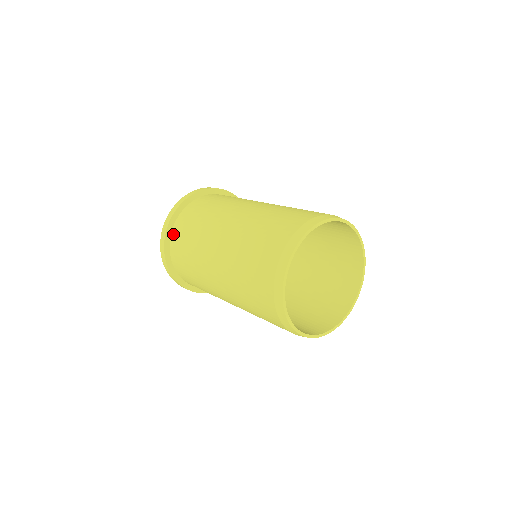
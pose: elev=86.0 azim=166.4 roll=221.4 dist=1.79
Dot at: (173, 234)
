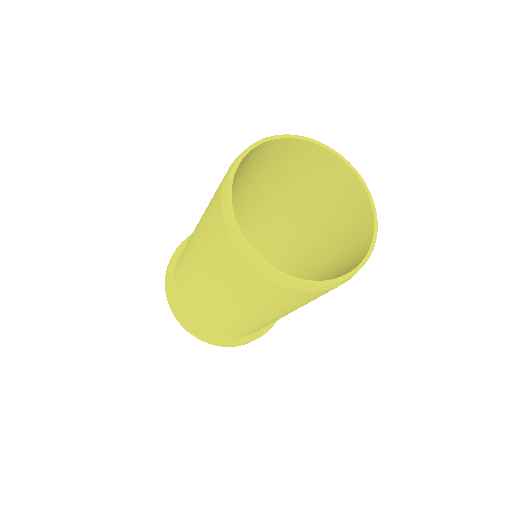
Dot at: occluded
